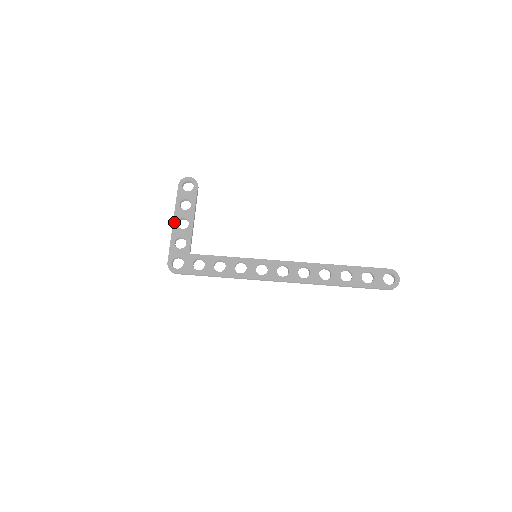
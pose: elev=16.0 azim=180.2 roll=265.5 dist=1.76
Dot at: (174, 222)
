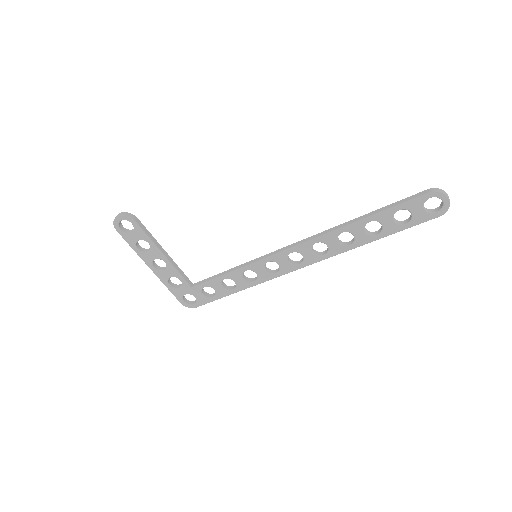
Dot at: (150, 268)
